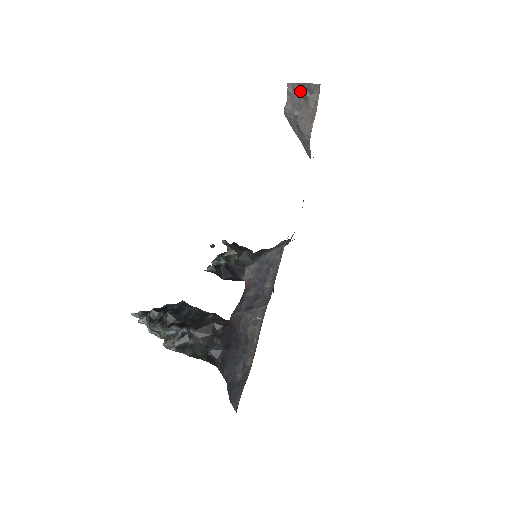
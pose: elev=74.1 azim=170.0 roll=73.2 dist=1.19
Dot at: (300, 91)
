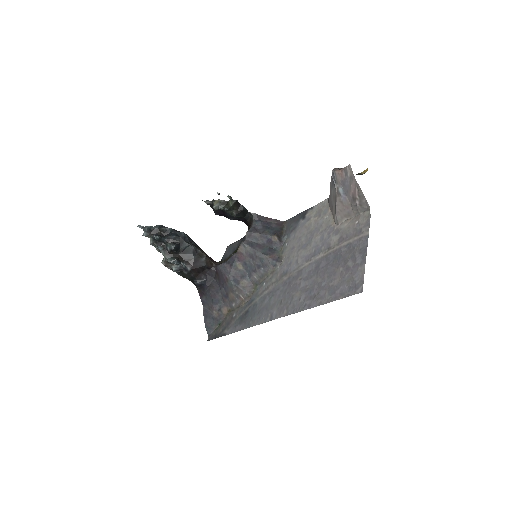
Dot at: (354, 189)
